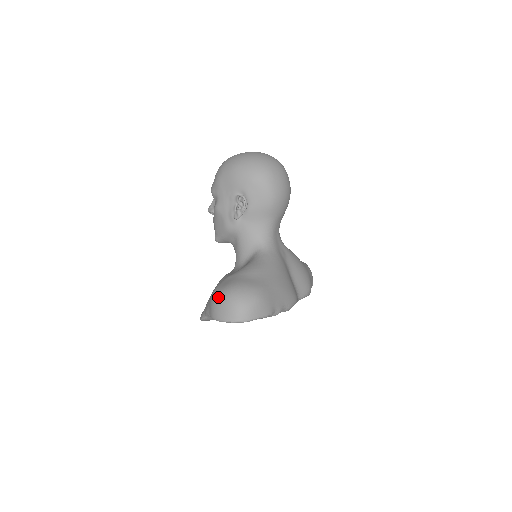
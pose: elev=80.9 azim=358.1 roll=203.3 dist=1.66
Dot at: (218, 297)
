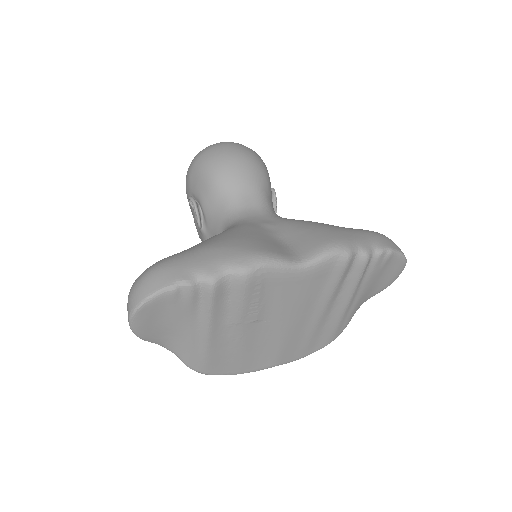
Dot at: occluded
